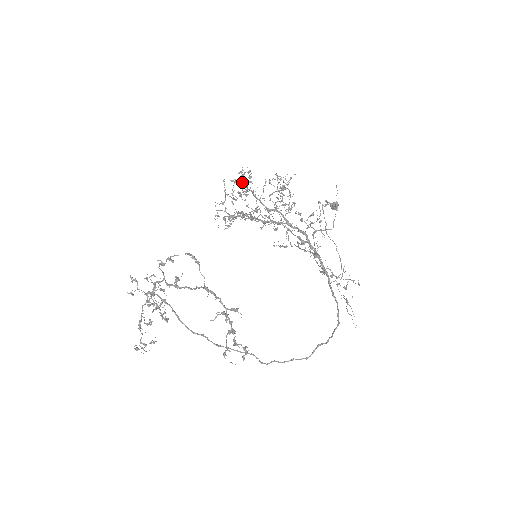
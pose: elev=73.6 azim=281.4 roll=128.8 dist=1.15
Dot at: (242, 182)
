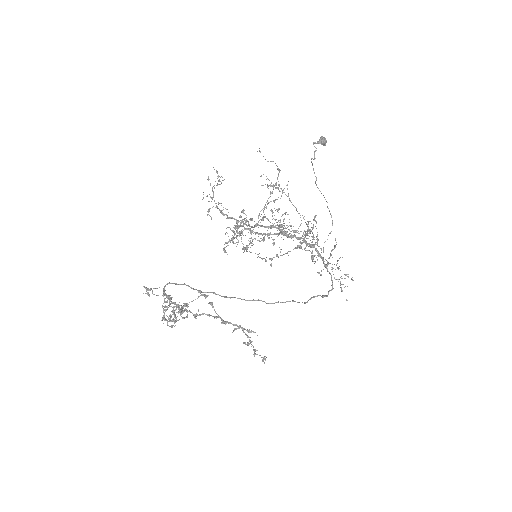
Dot at: (238, 228)
